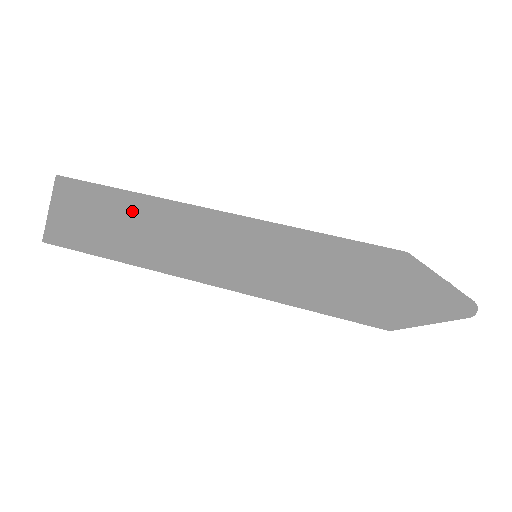
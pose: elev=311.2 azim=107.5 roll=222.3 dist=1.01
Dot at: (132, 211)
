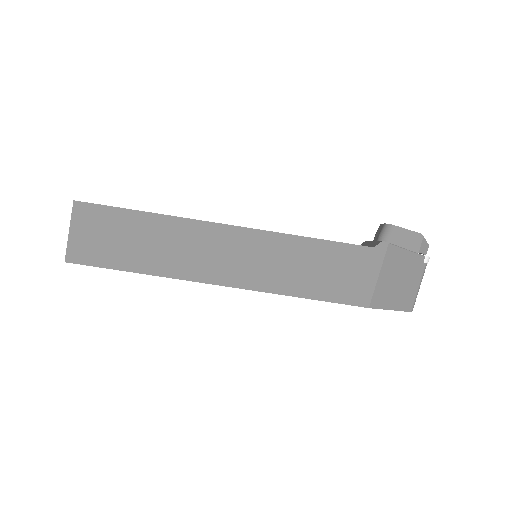
Dot at: occluded
